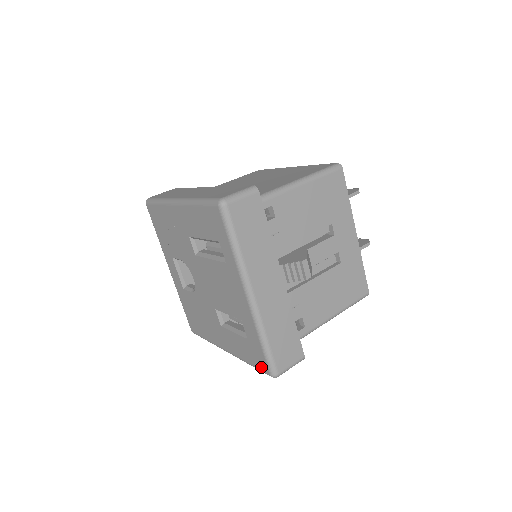
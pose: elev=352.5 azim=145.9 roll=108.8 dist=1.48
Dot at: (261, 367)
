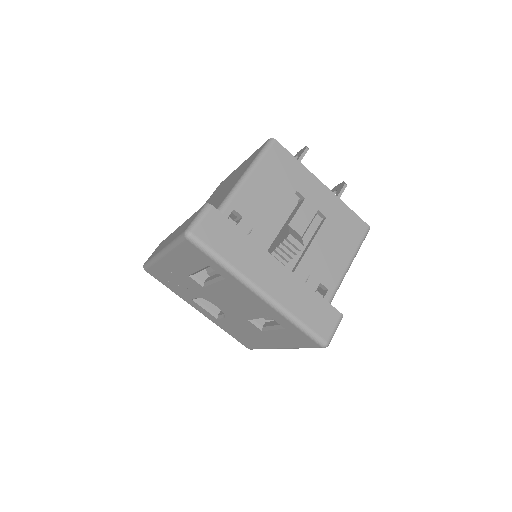
Dot at: (311, 345)
